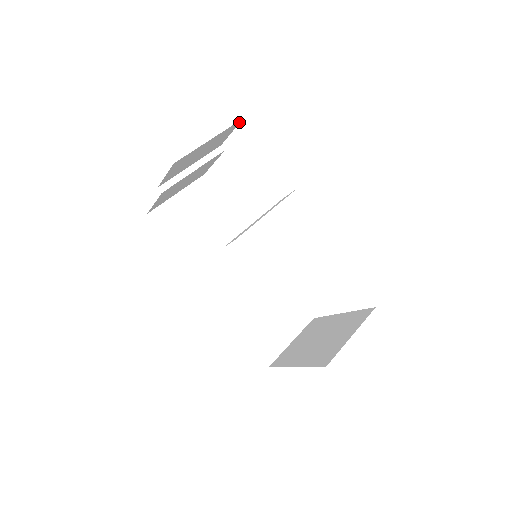
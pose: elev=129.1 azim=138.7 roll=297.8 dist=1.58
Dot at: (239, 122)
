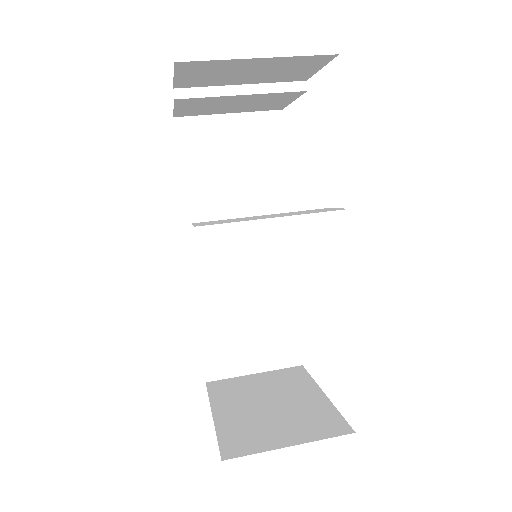
Dot at: (332, 57)
